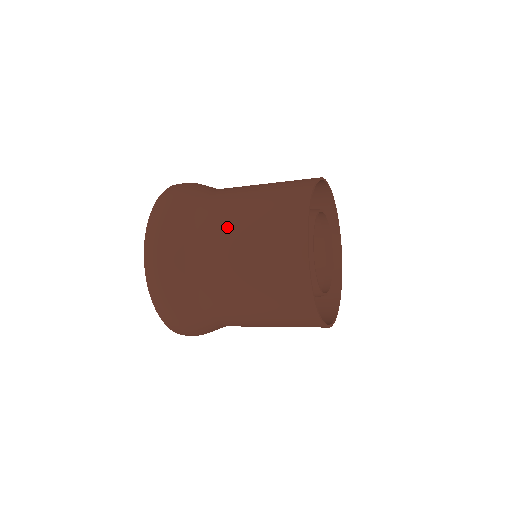
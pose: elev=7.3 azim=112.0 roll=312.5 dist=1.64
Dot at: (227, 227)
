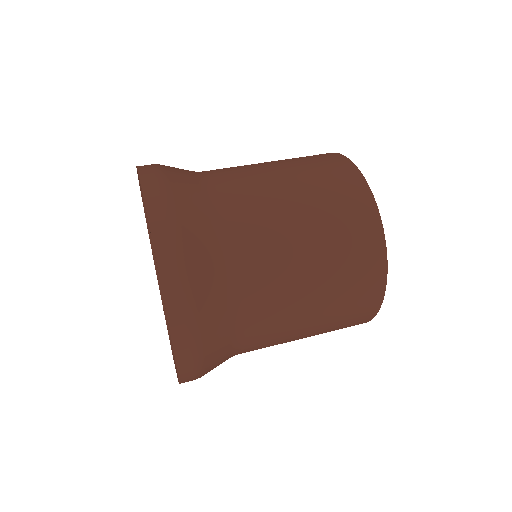
Dot at: occluded
